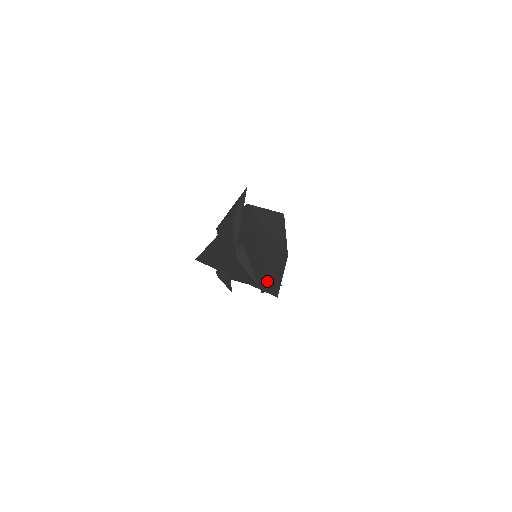
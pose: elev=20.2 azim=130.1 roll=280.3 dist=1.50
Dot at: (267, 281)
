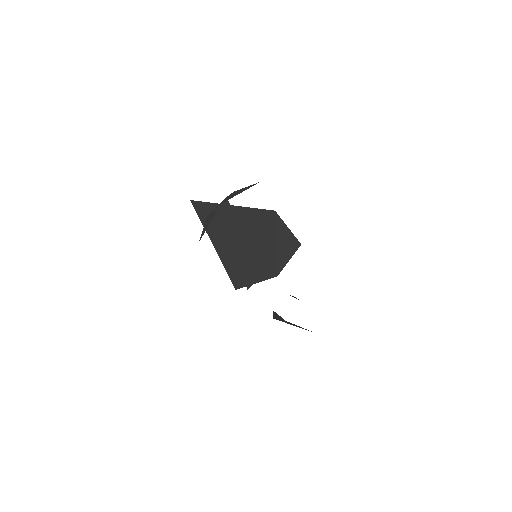
Dot at: (238, 271)
